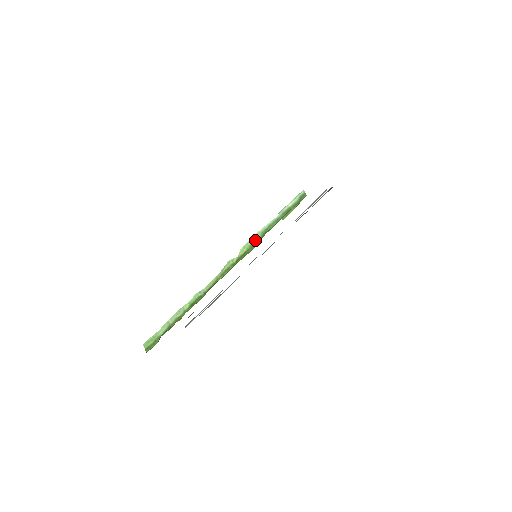
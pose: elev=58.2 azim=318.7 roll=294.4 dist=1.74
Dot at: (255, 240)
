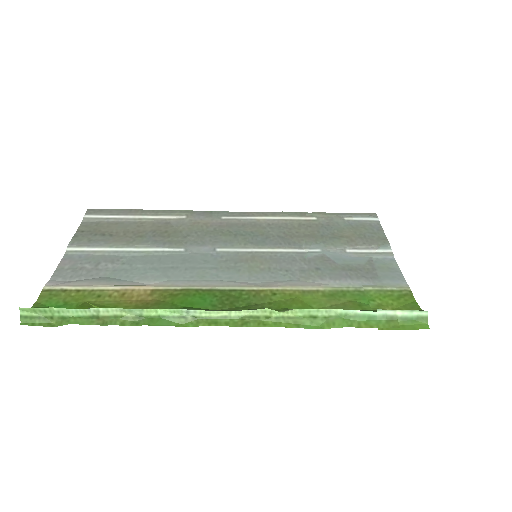
Dot at: (323, 315)
